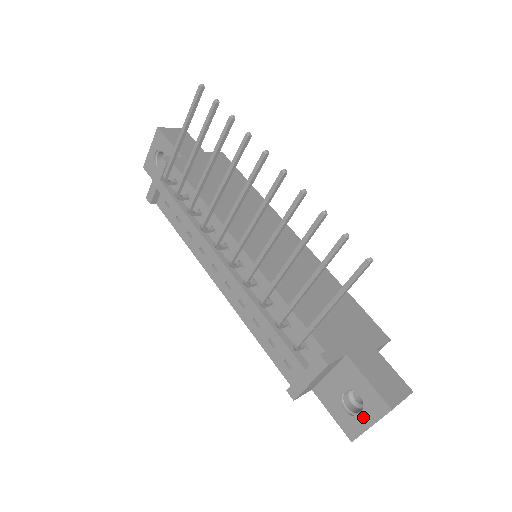
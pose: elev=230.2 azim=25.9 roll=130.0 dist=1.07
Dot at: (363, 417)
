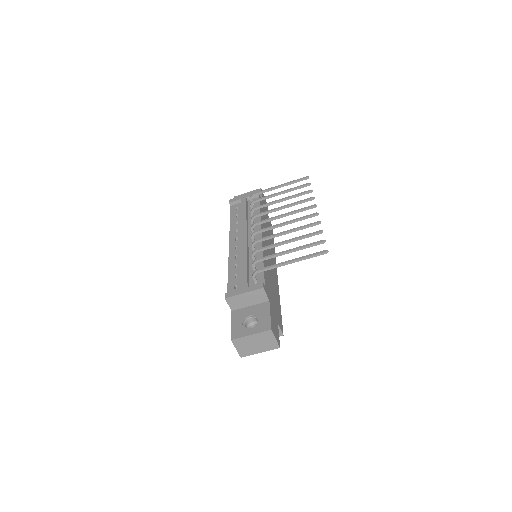
Dot at: (251, 329)
